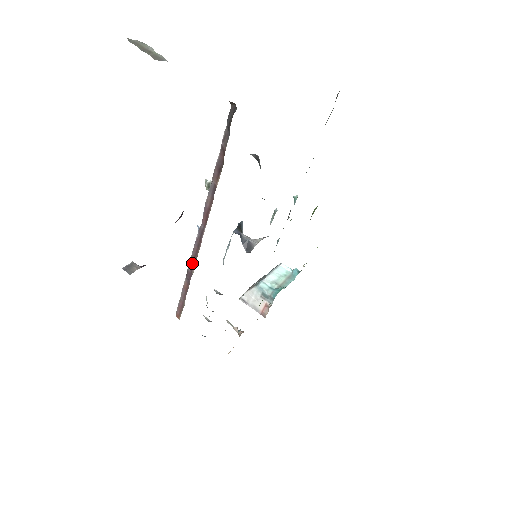
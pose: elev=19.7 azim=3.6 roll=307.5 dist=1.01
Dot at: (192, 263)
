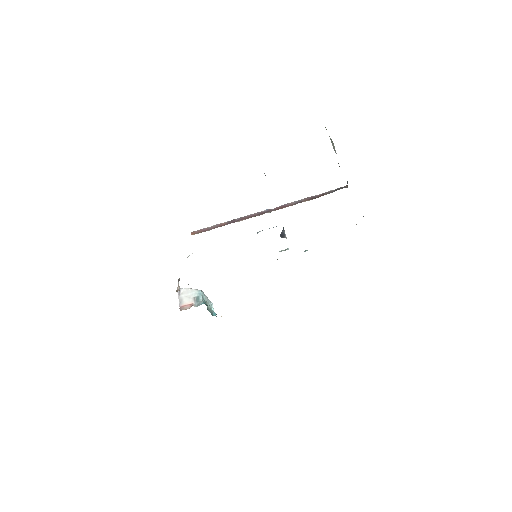
Dot at: (244, 218)
